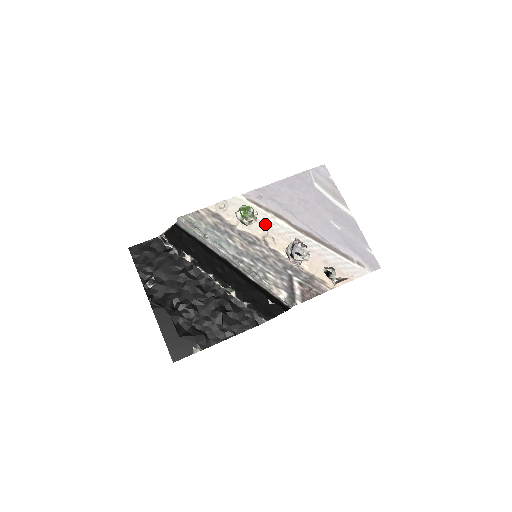
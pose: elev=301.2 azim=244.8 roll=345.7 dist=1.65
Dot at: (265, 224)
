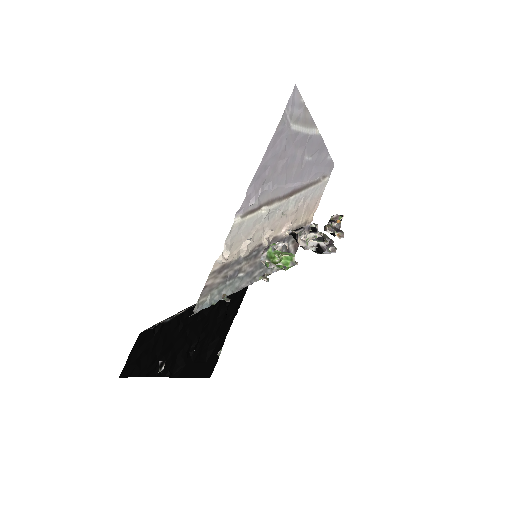
Dot at: (262, 224)
